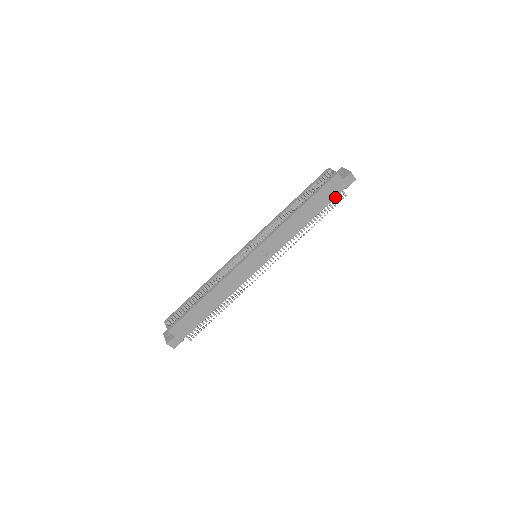
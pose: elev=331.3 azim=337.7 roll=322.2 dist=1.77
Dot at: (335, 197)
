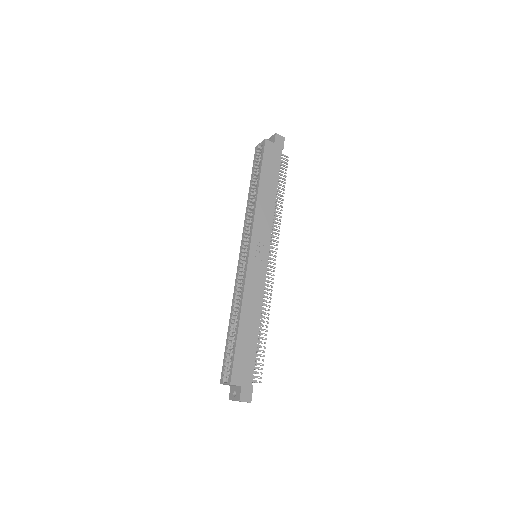
Dot at: (280, 161)
